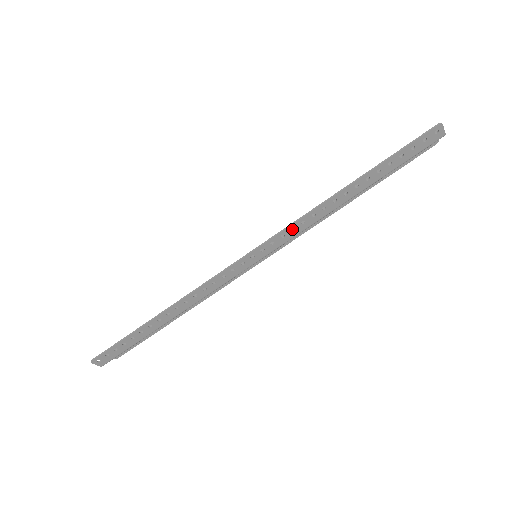
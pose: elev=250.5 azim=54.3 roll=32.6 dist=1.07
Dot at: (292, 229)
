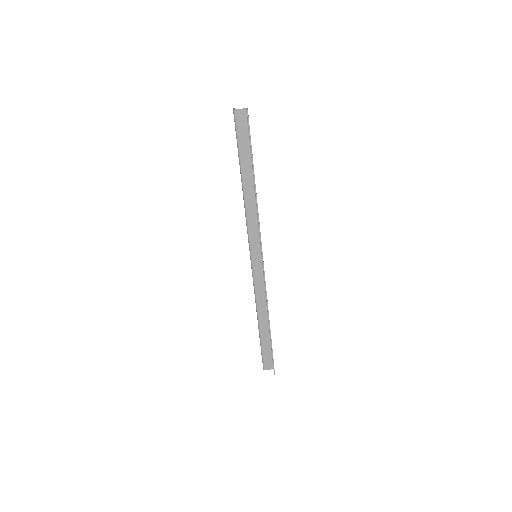
Dot at: (253, 228)
